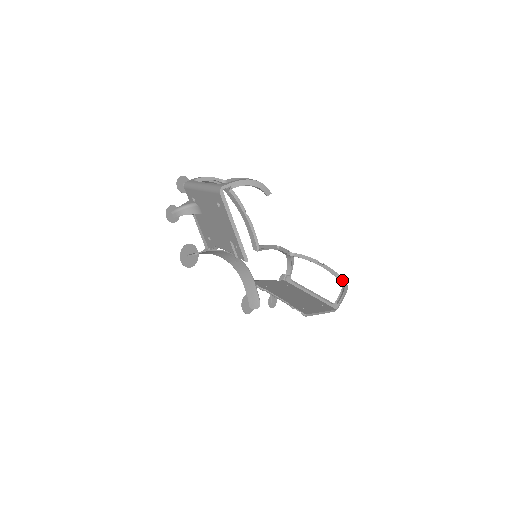
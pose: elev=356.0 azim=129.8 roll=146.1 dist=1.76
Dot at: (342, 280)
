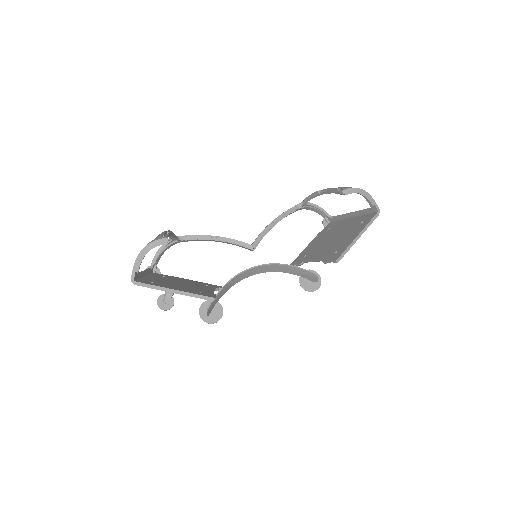
Dot at: (343, 191)
